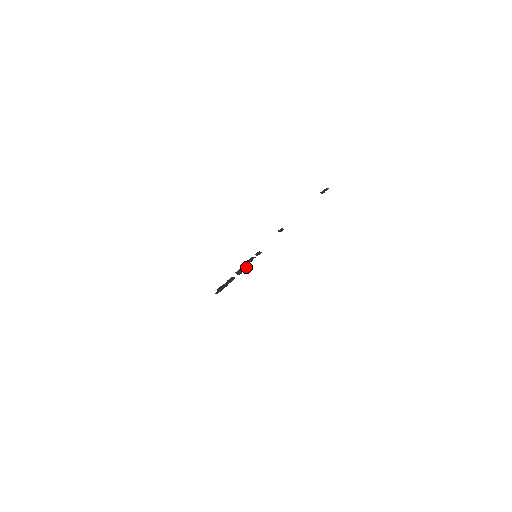
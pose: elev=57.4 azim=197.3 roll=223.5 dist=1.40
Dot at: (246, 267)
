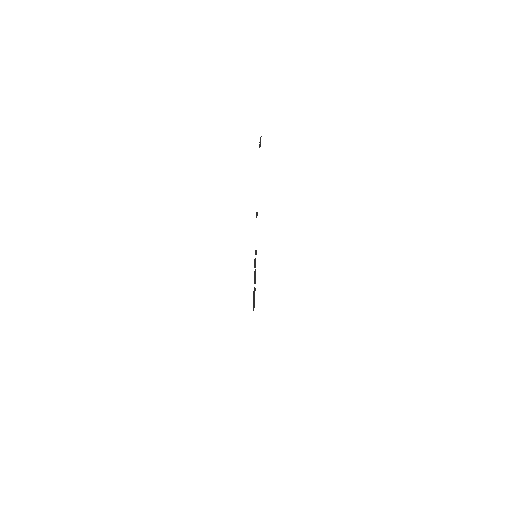
Dot at: occluded
